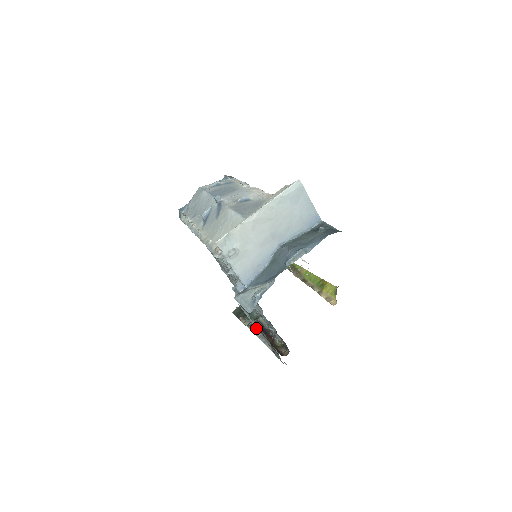
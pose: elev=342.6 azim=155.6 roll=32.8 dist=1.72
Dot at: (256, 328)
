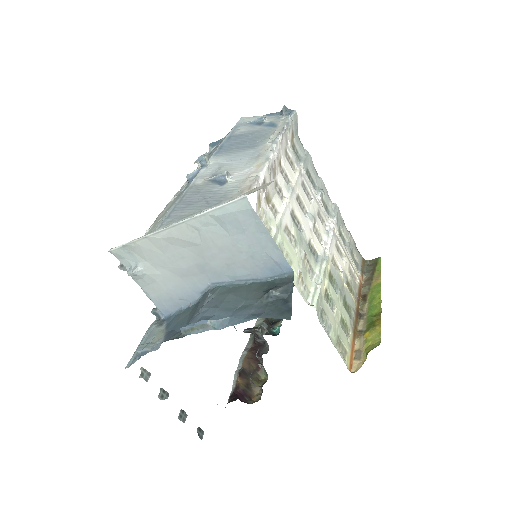
Dot at: (254, 338)
